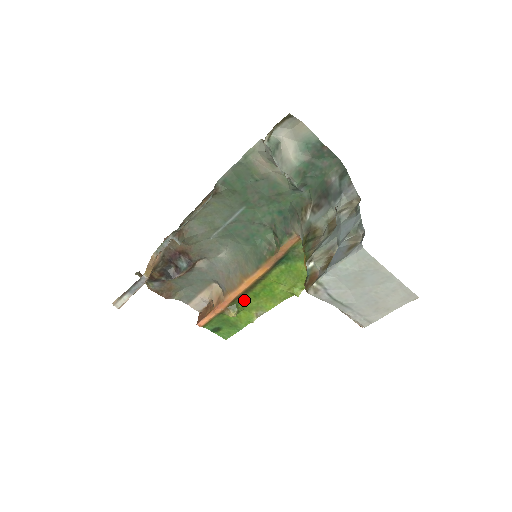
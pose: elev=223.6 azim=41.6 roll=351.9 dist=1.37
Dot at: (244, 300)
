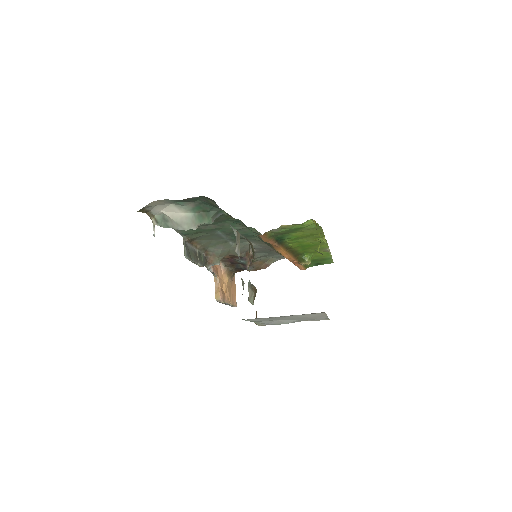
Dot at: (303, 253)
